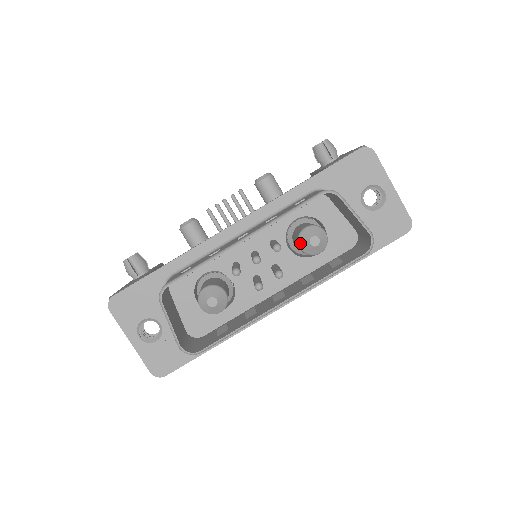
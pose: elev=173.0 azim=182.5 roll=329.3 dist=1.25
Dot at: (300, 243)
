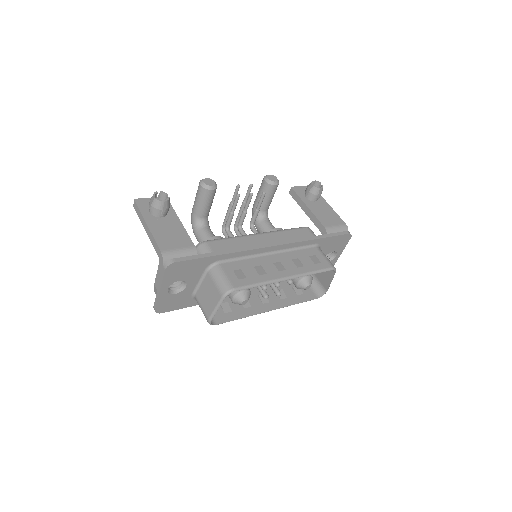
Dot at: (300, 283)
